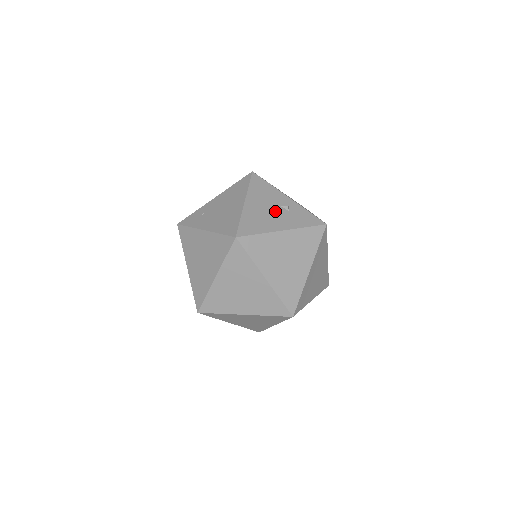
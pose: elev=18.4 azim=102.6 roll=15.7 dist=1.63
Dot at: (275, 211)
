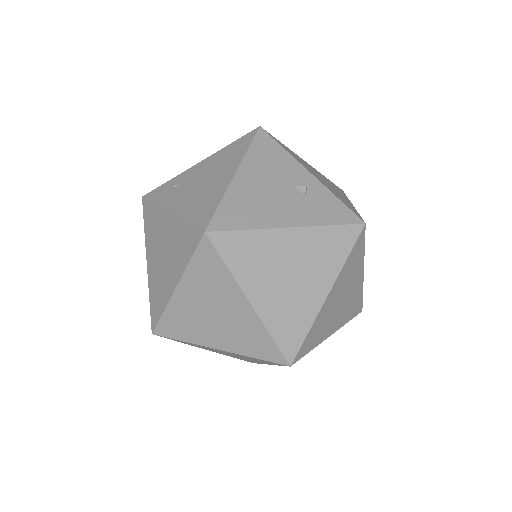
Dot at: (282, 193)
